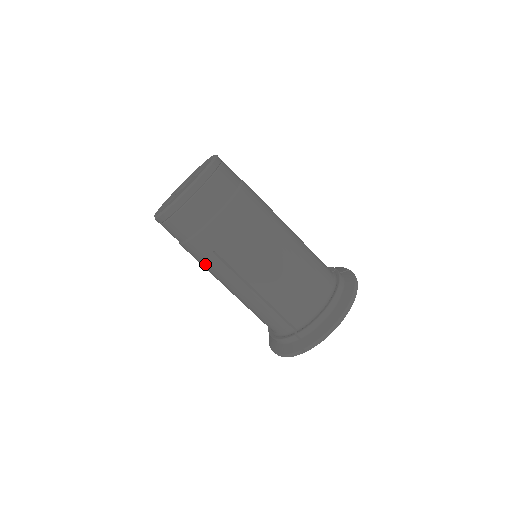
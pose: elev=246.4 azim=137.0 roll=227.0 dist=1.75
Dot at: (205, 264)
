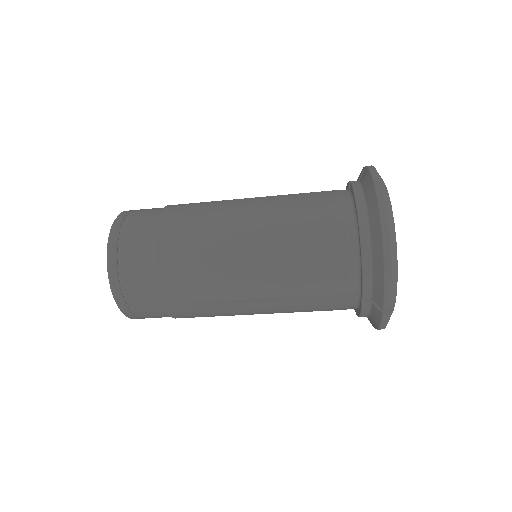
Dot at: (210, 316)
